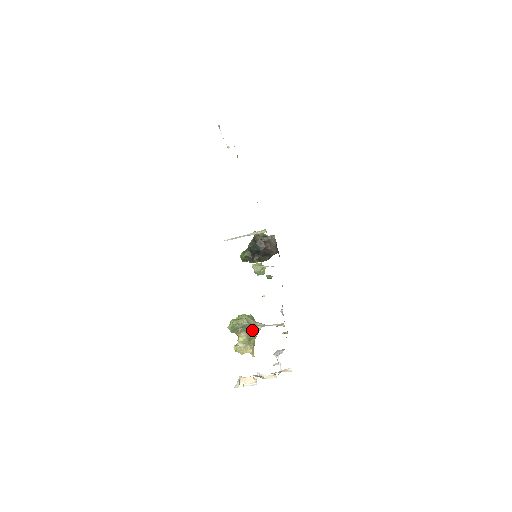
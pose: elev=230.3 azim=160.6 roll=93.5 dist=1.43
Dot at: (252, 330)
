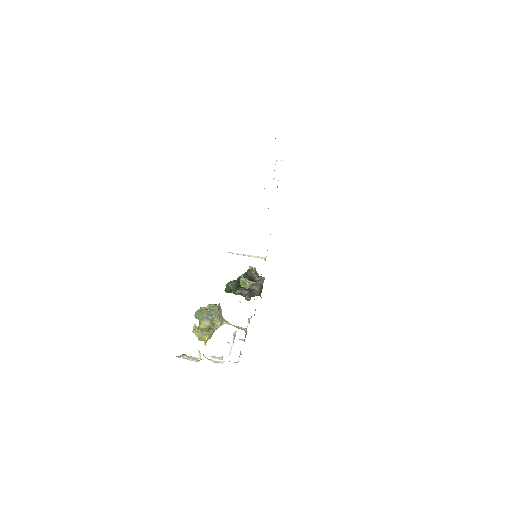
Dot at: (218, 318)
